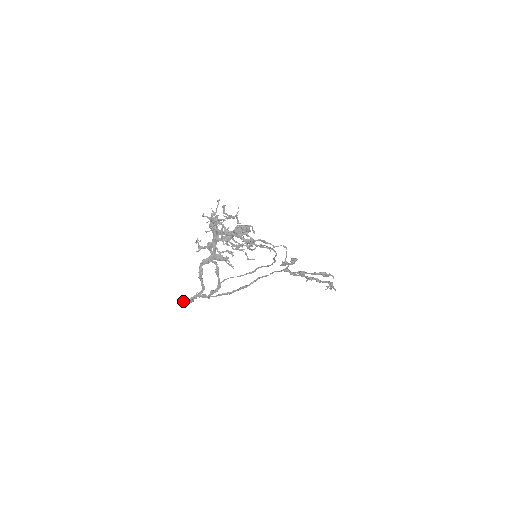
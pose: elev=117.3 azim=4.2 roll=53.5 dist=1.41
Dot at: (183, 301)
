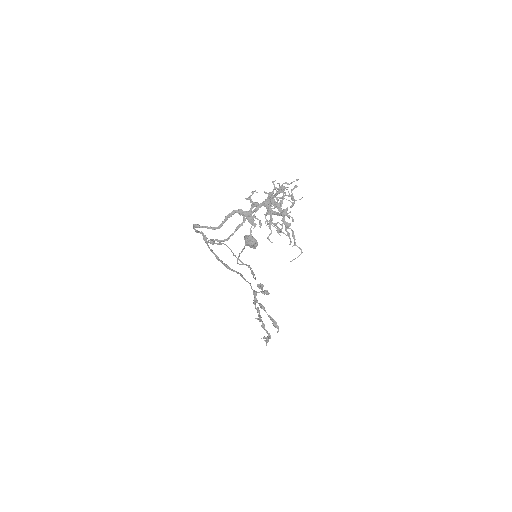
Dot at: occluded
